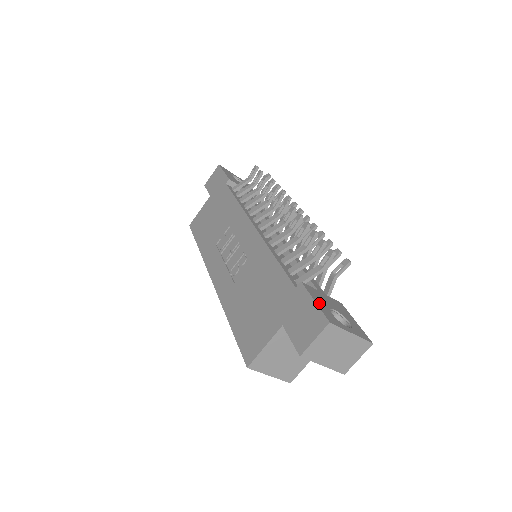
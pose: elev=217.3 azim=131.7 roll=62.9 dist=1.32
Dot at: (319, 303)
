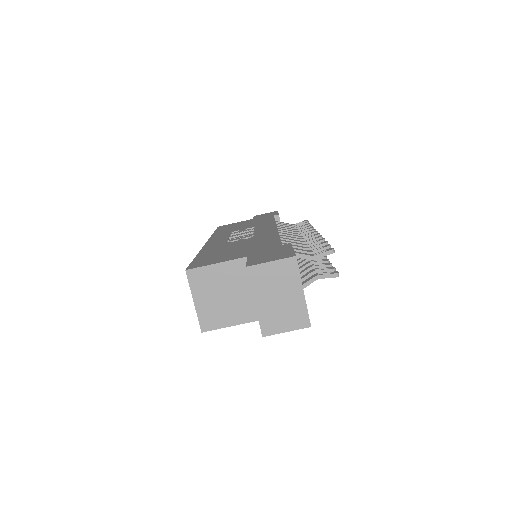
Dot at: occluded
